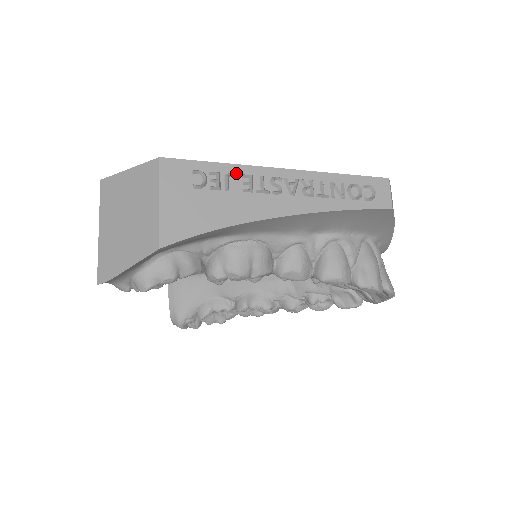
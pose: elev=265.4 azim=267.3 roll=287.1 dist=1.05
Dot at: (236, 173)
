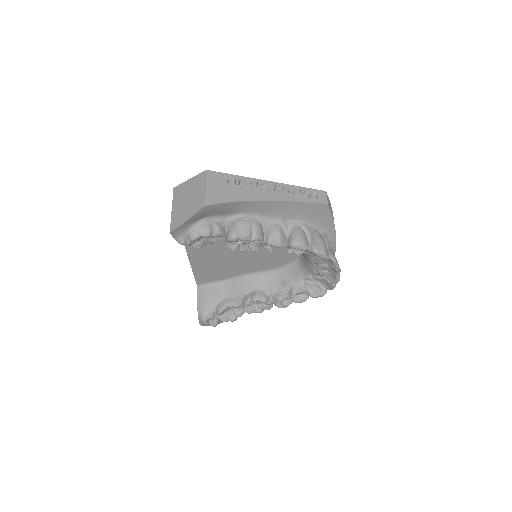
Dot at: (244, 180)
